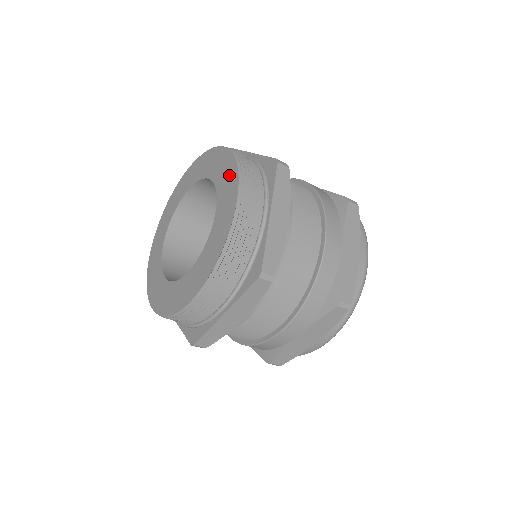
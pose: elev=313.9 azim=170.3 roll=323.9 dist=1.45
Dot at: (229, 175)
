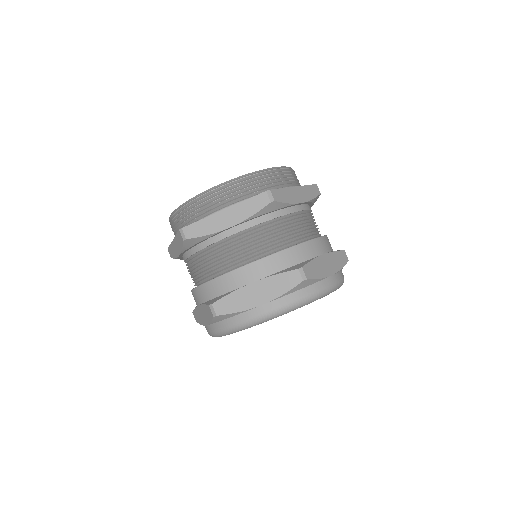
Dot at: occluded
